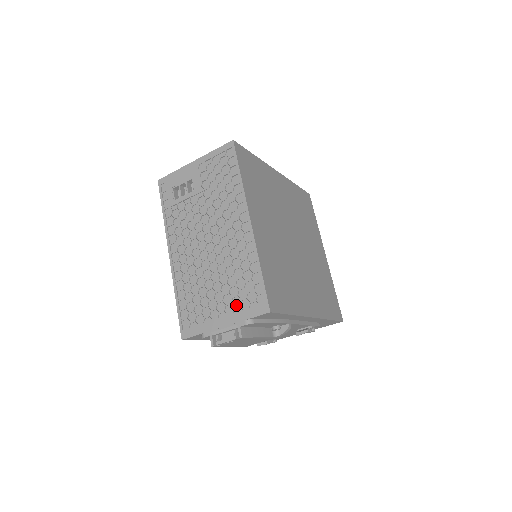
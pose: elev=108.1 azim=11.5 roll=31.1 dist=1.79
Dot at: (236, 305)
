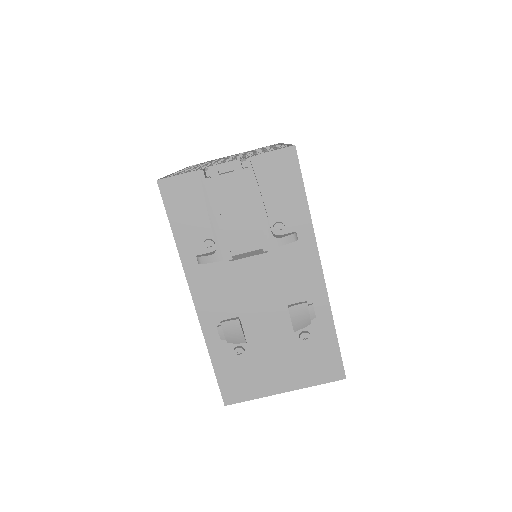
Dot at: occluded
